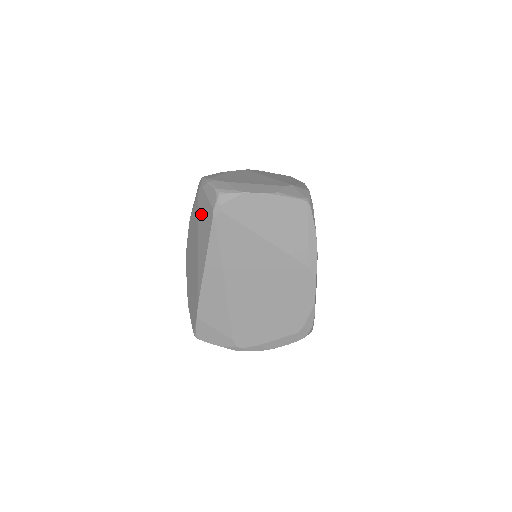
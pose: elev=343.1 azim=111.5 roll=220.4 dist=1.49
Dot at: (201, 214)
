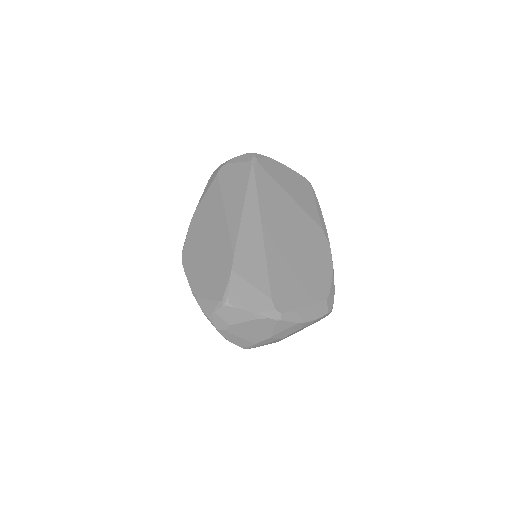
Dot at: (227, 180)
